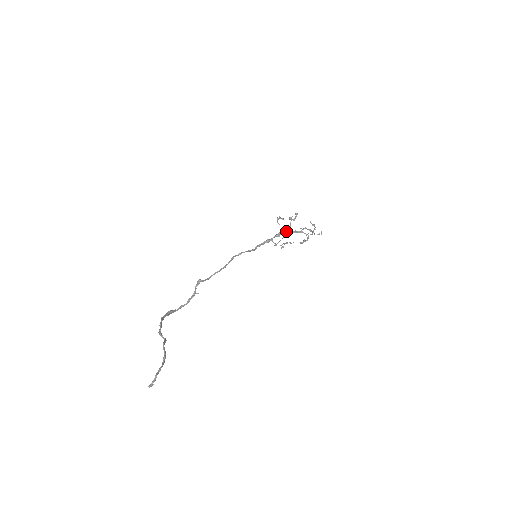
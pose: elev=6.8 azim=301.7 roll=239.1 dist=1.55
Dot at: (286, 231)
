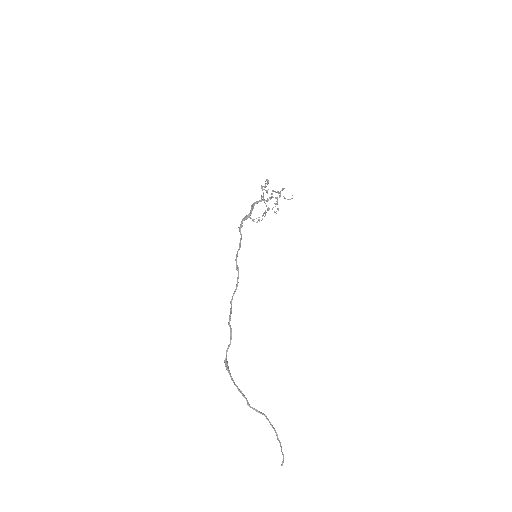
Dot at: occluded
